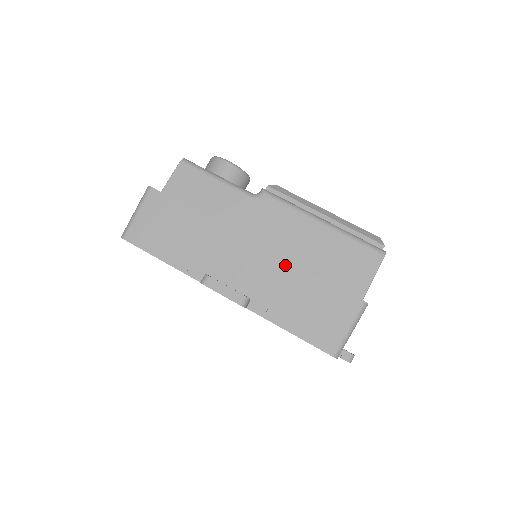
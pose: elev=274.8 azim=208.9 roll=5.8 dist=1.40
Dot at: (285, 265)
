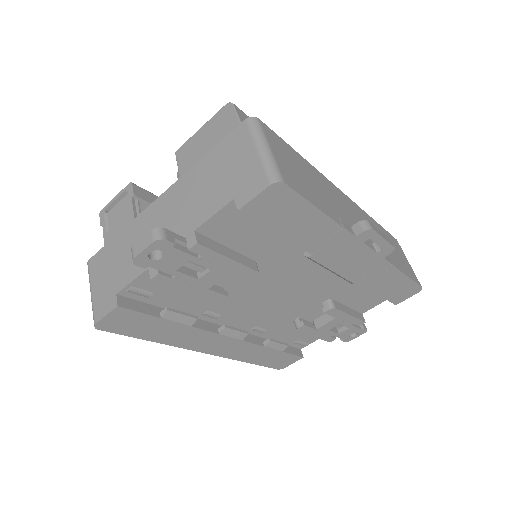
Dot at: (365, 215)
